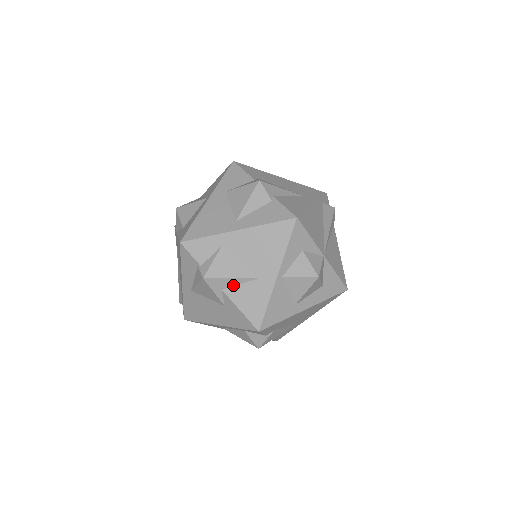
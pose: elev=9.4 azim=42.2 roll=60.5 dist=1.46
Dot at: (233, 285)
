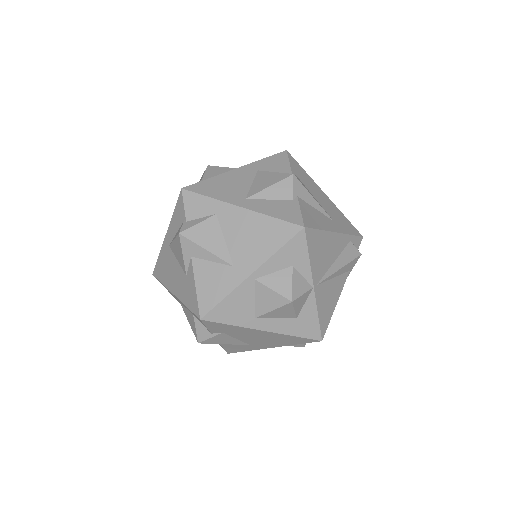
Dot at: (204, 258)
